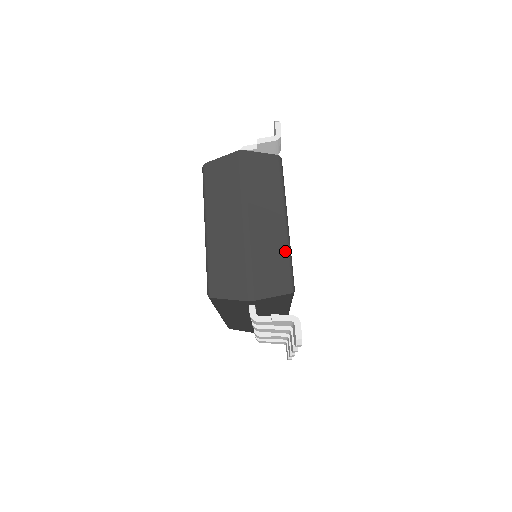
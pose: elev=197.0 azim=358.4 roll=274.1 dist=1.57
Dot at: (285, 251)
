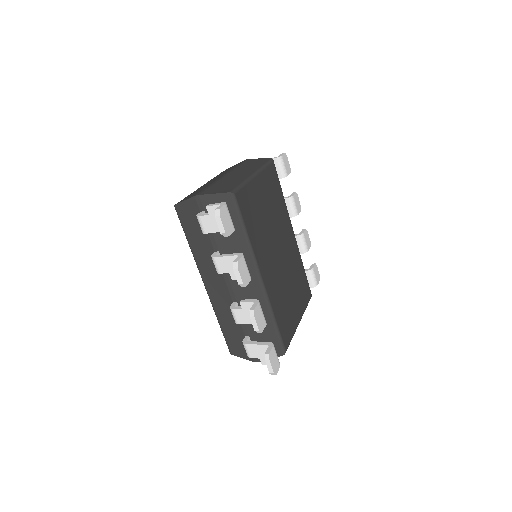
Dot at: (242, 181)
